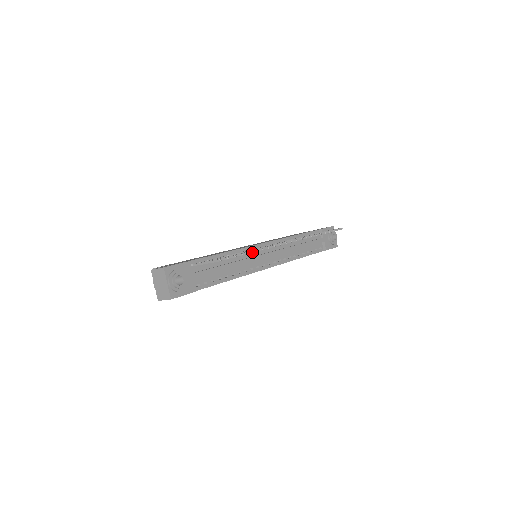
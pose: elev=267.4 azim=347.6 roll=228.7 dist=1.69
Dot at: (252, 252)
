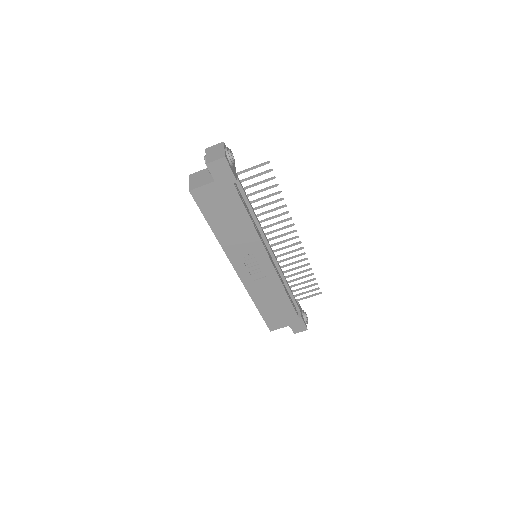
Dot at: (279, 199)
